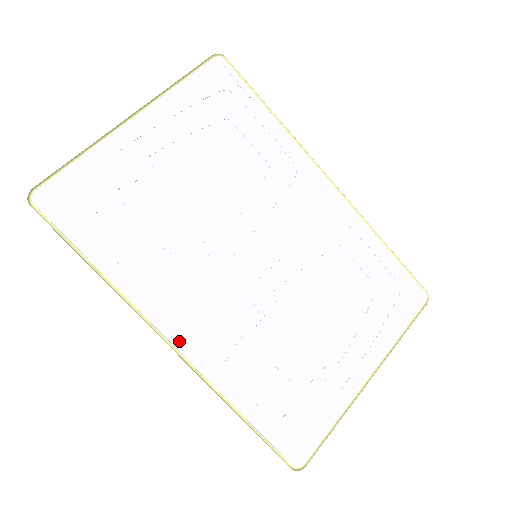
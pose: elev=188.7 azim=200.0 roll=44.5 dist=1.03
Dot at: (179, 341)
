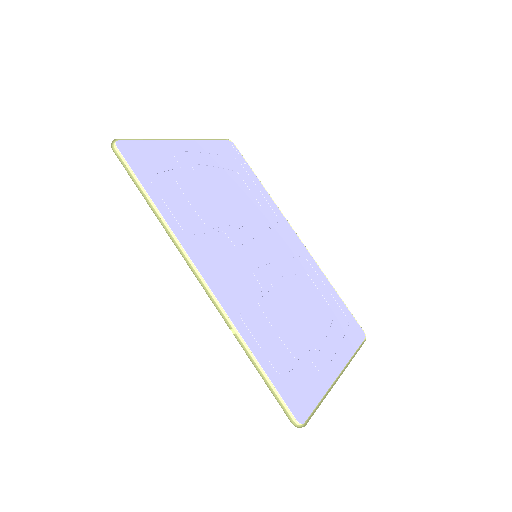
Dot at: (209, 280)
